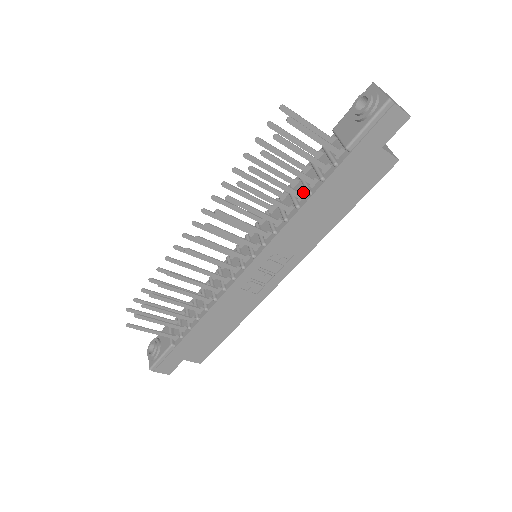
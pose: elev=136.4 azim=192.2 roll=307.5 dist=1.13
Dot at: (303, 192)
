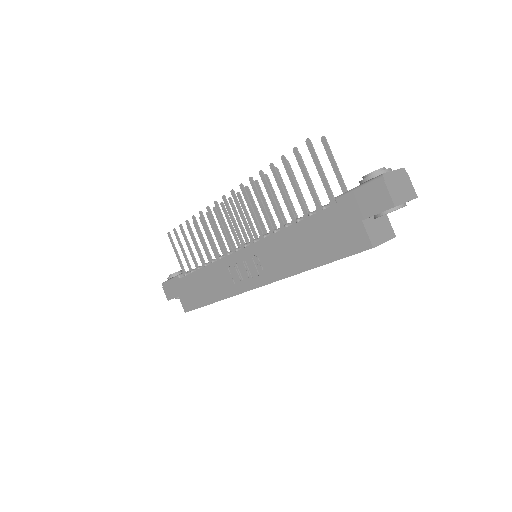
Dot at: (298, 218)
